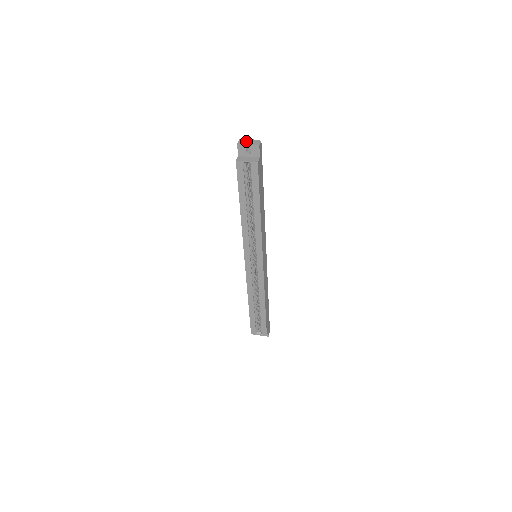
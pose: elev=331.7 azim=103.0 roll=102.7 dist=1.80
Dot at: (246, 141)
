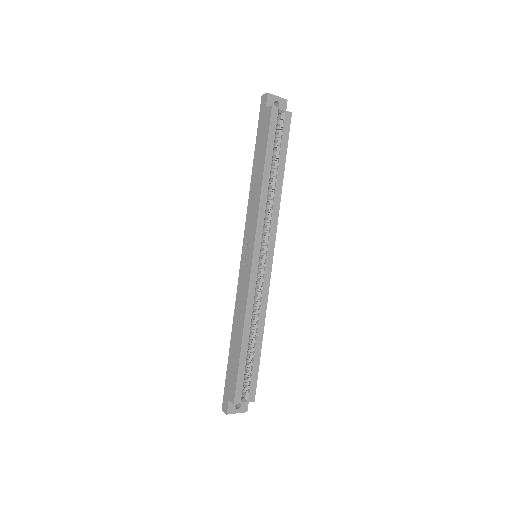
Dot at: occluded
